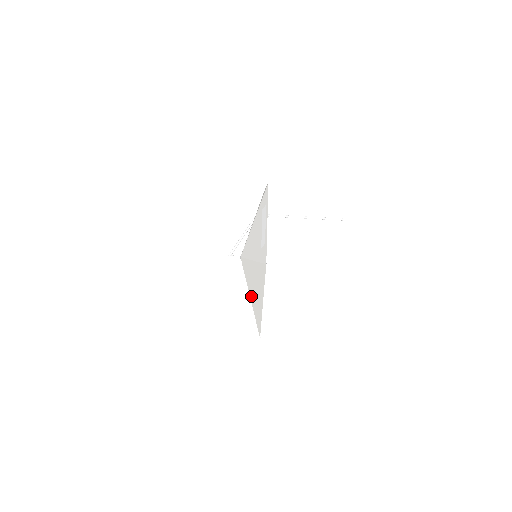
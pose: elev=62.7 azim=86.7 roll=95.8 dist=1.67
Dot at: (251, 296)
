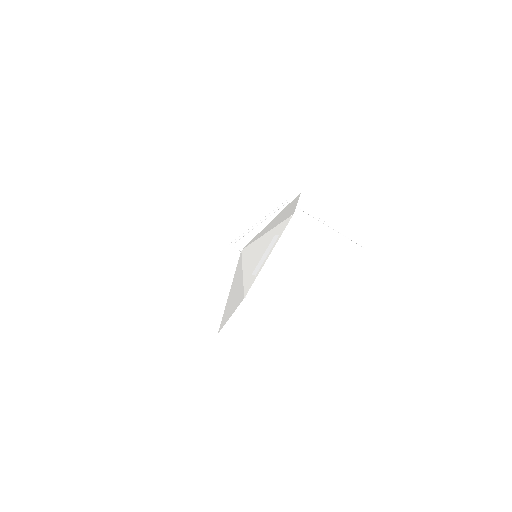
Dot at: (230, 294)
